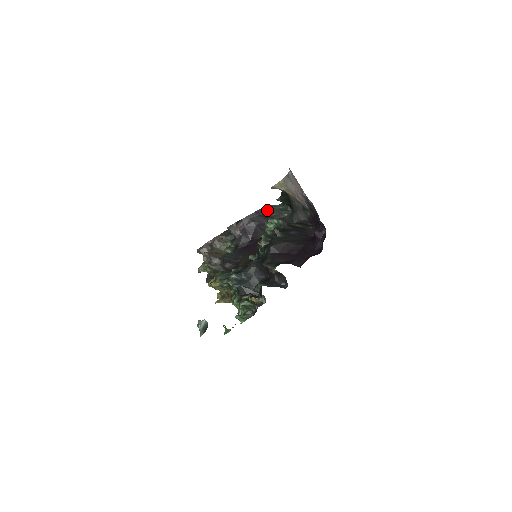
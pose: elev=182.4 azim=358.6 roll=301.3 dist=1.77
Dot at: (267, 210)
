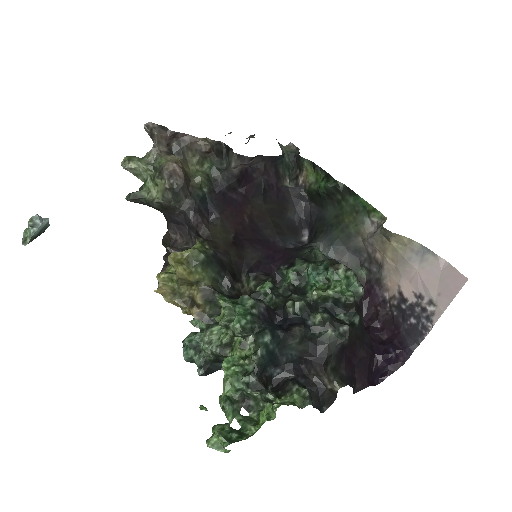
Dot at: occluded
